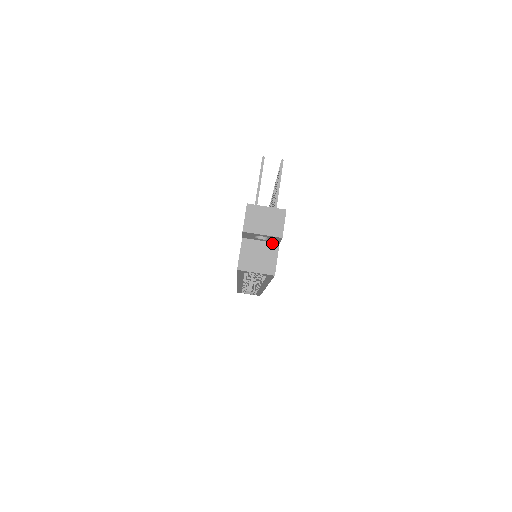
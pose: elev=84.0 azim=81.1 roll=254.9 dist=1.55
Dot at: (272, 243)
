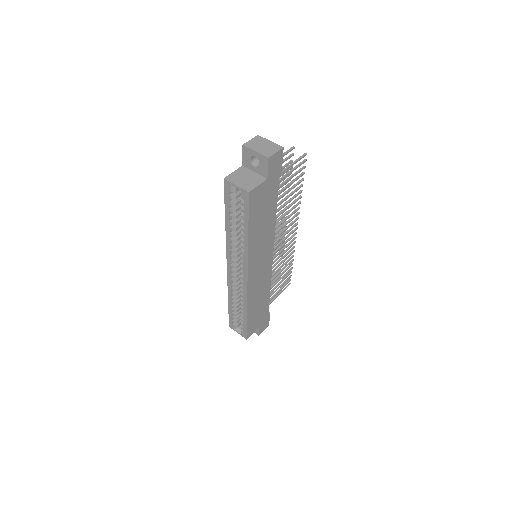
Dot at: (262, 176)
